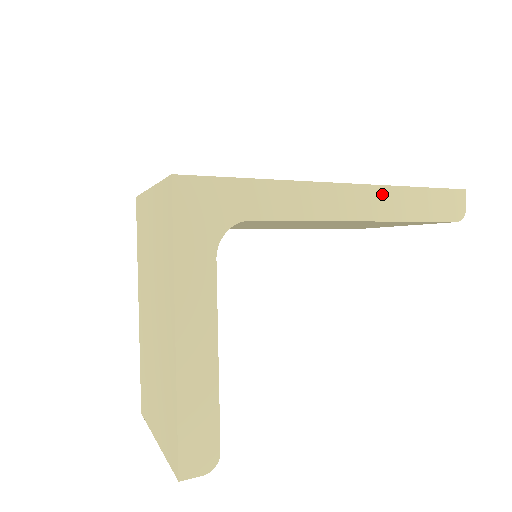
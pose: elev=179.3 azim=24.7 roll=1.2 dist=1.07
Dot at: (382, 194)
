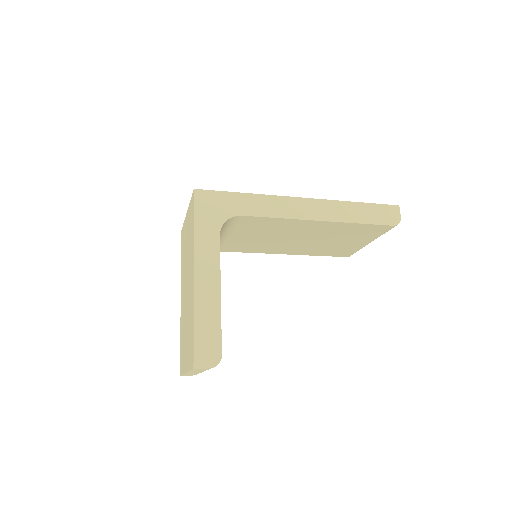
Dot at: (332, 205)
